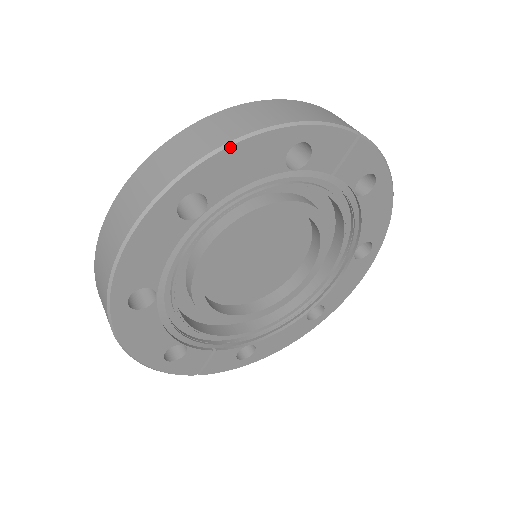
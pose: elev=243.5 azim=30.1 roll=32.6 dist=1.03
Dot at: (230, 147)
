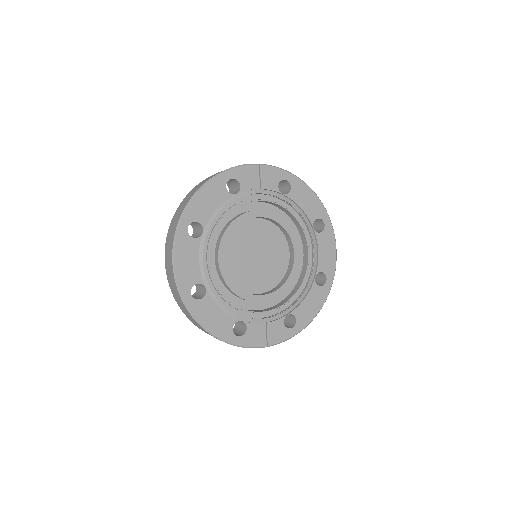
Dot at: (196, 195)
